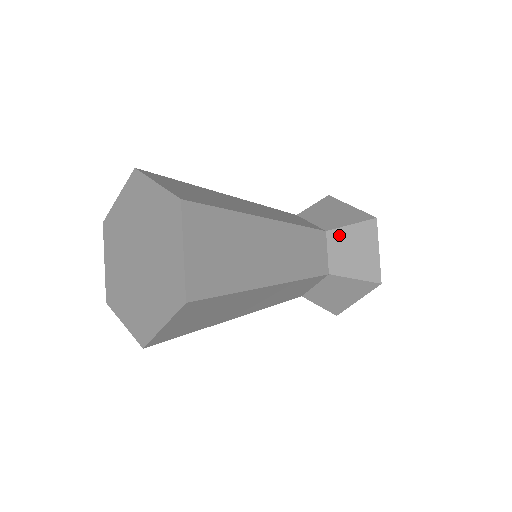
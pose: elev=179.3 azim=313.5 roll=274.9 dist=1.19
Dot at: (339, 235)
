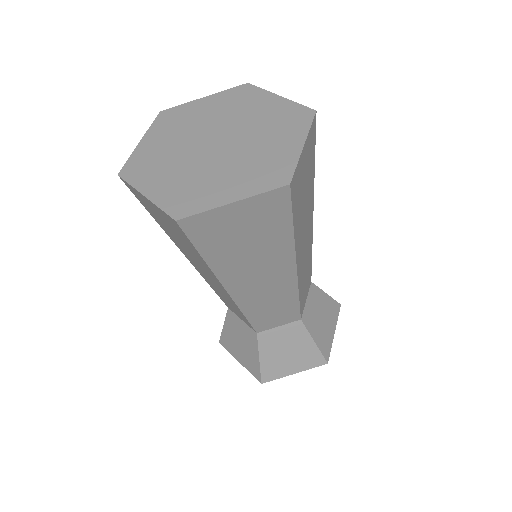
Dot at: occluded
